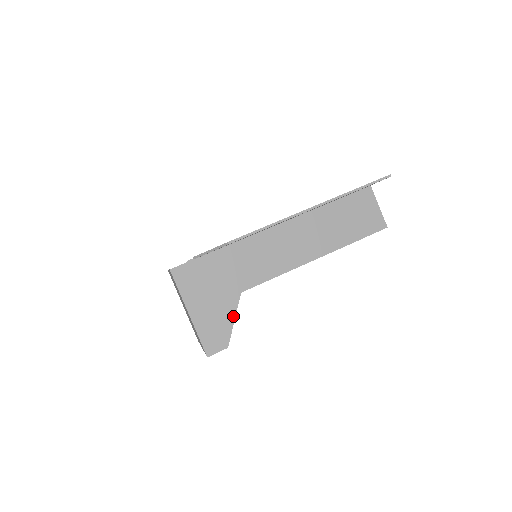
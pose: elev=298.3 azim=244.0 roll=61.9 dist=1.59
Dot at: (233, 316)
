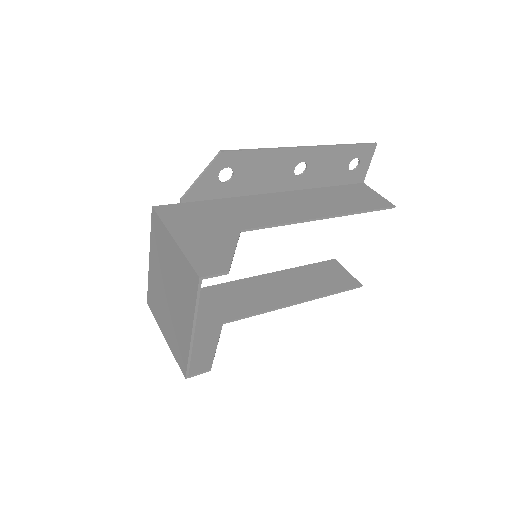
Dot at: (233, 246)
